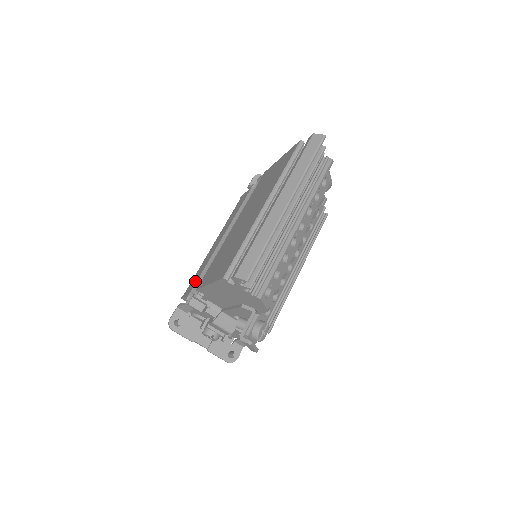
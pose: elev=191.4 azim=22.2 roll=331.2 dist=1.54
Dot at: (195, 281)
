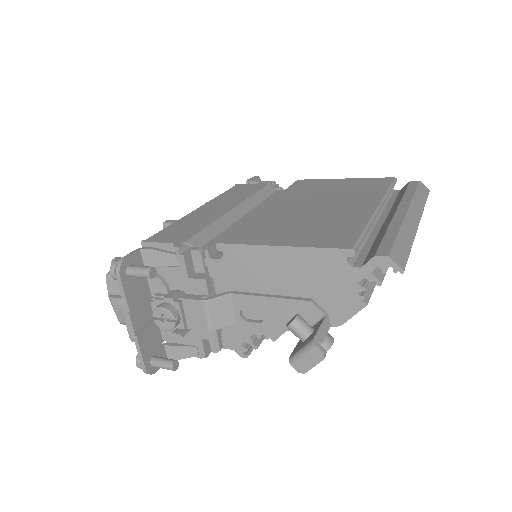
Dot at: (189, 232)
